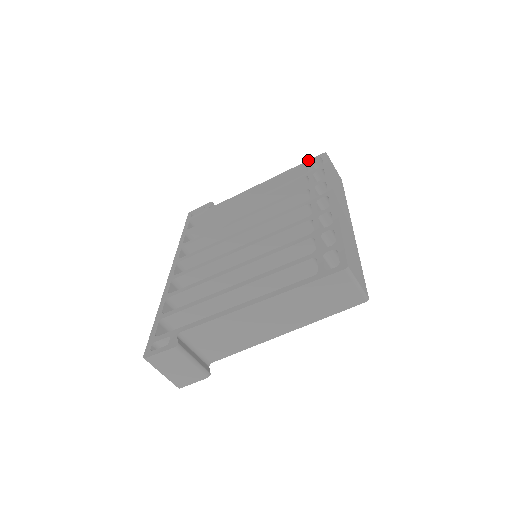
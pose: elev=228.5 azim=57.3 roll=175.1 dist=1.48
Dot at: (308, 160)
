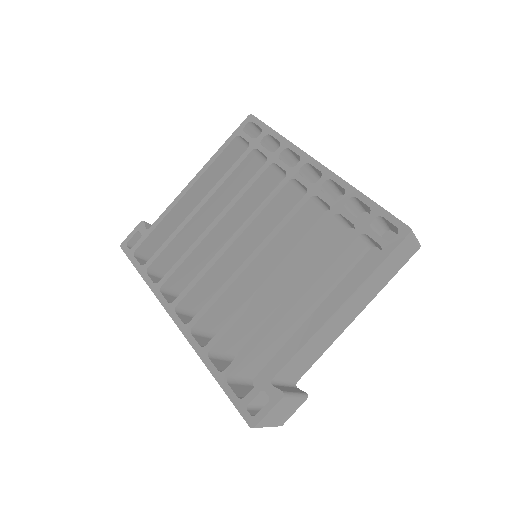
Dot at: (235, 130)
